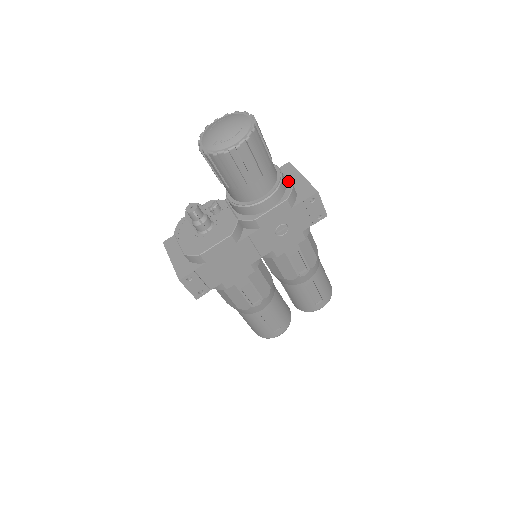
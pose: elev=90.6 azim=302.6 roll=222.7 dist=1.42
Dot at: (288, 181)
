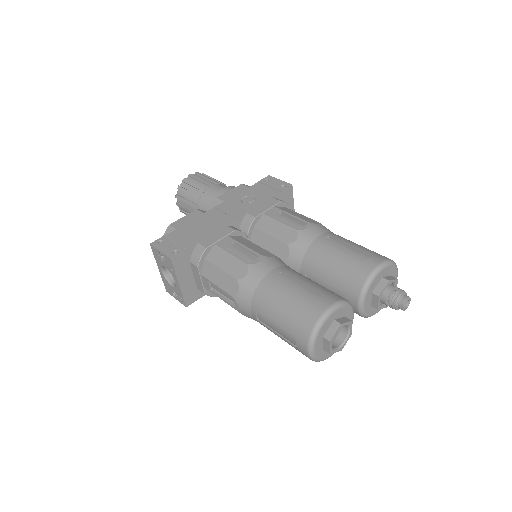
Dot at: occluded
